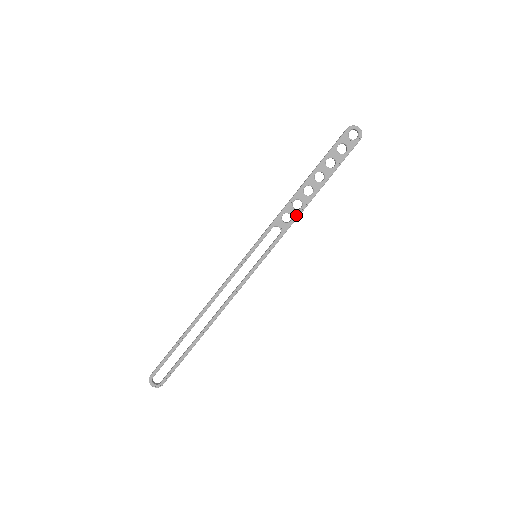
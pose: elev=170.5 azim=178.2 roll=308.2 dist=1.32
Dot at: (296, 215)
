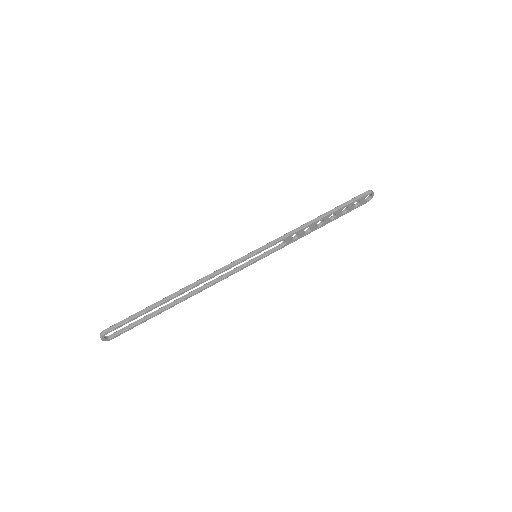
Dot at: (301, 236)
